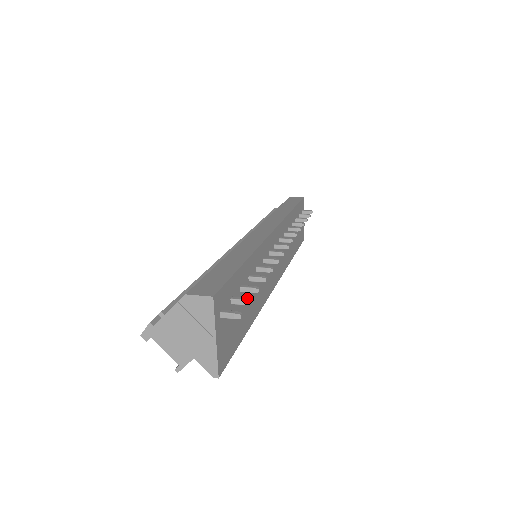
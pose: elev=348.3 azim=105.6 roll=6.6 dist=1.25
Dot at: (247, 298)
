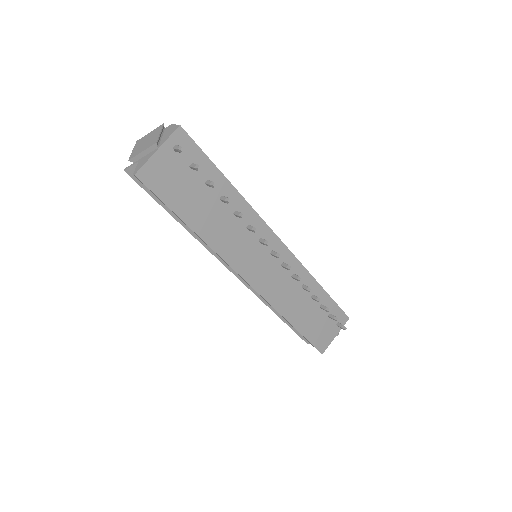
Dot at: (200, 167)
